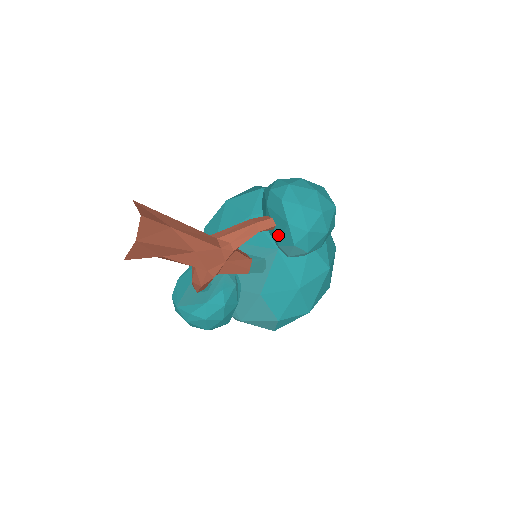
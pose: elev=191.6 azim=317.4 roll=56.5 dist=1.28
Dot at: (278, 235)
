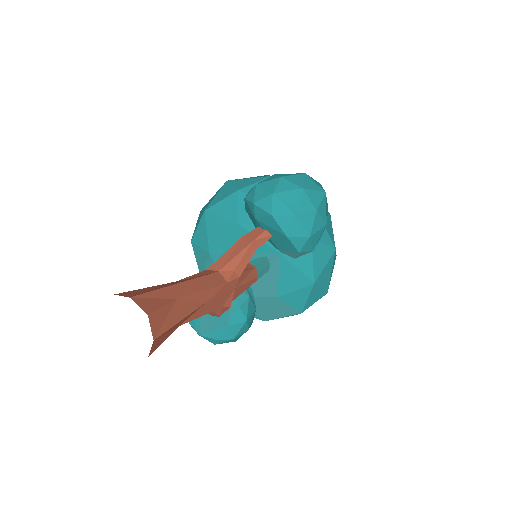
Dot at: (277, 244)
